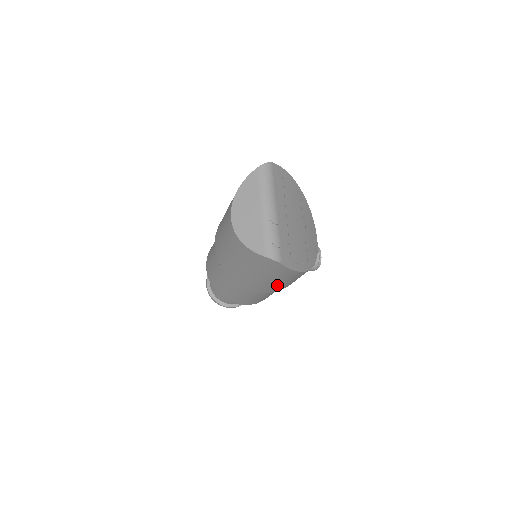
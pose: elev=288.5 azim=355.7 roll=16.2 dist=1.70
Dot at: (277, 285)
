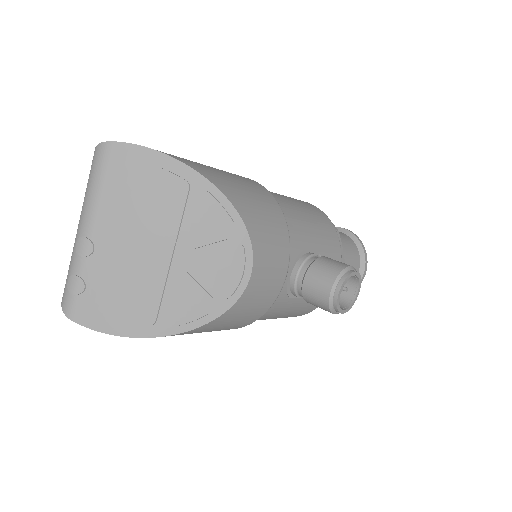
Dot at: occluded
